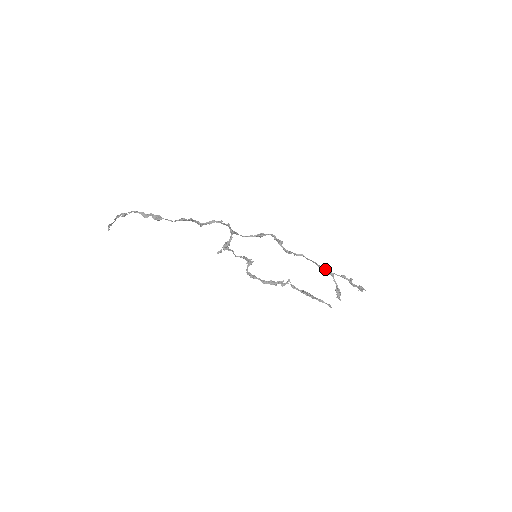
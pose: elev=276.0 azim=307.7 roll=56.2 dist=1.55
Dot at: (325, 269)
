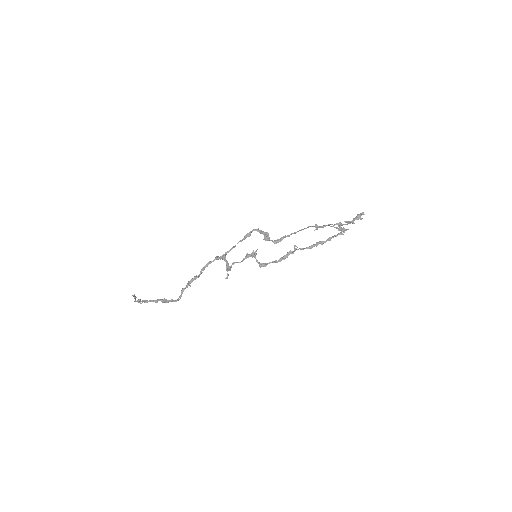
Dot at: (318, 227)
